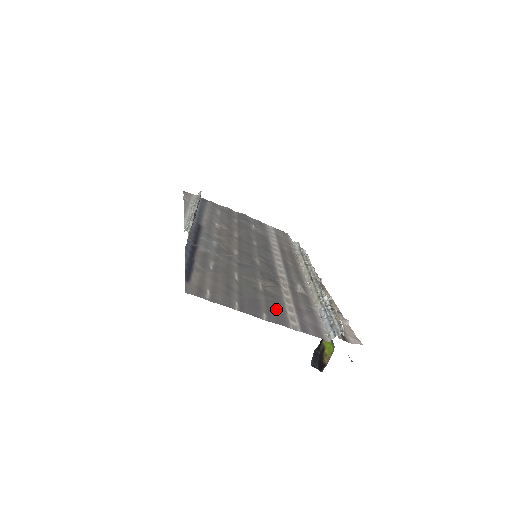
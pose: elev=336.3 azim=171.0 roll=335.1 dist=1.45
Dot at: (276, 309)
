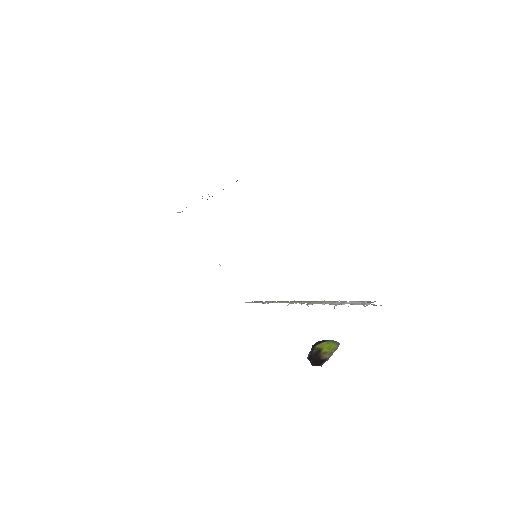
Dot at: occluded
